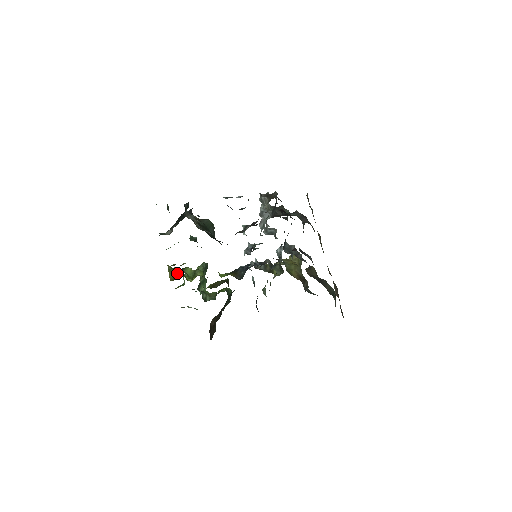
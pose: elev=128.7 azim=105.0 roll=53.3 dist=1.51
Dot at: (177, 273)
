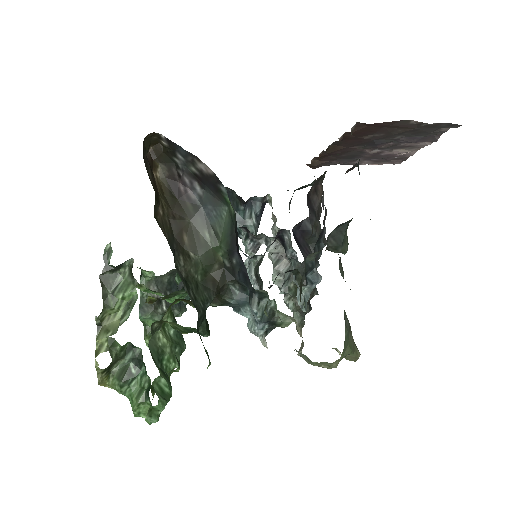
Dot at: occluded
